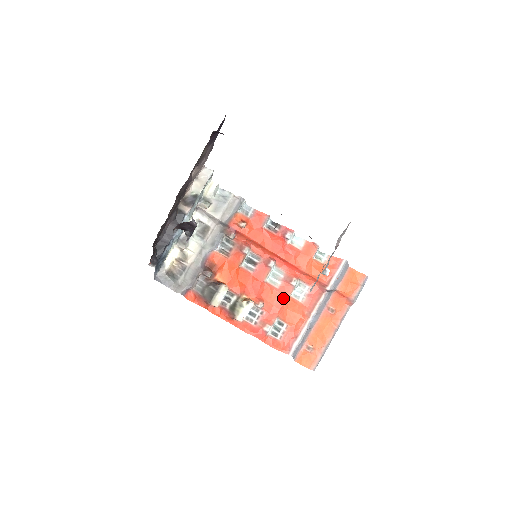
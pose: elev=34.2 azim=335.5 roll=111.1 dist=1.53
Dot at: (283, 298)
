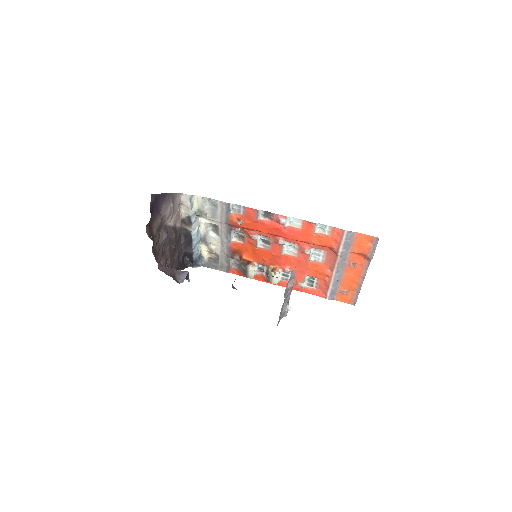
Dot at: (304, 263)
